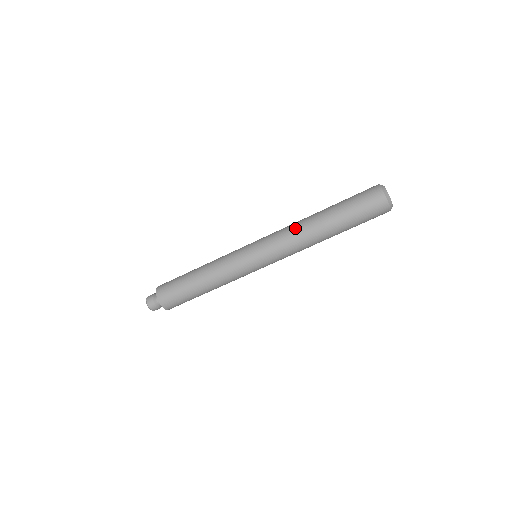
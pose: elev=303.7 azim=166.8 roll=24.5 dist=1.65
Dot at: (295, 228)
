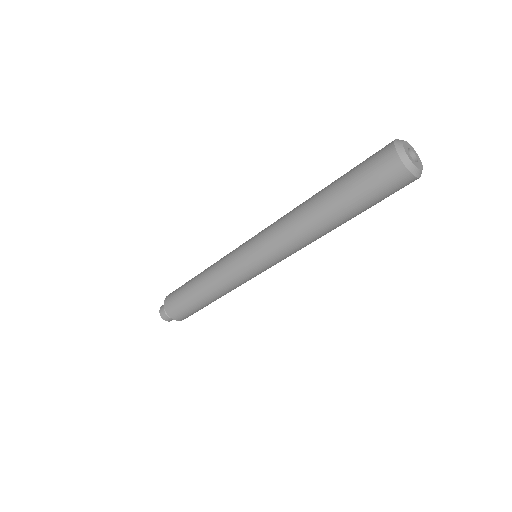
Dot at: (288, 216)
